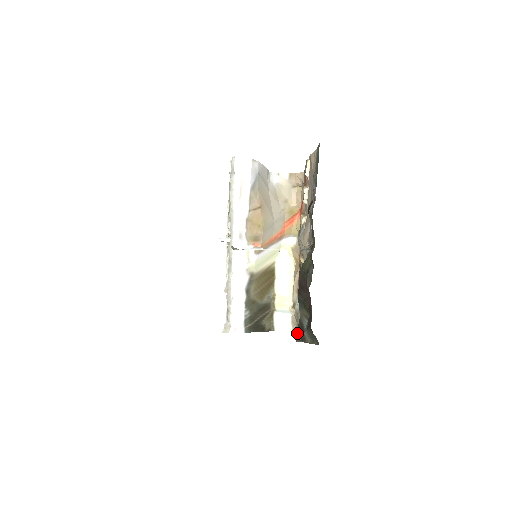
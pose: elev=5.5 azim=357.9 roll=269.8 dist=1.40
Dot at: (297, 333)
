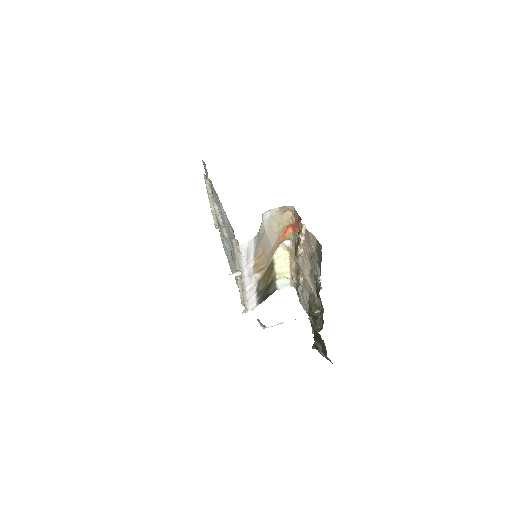
Dot at: (313, 346)
